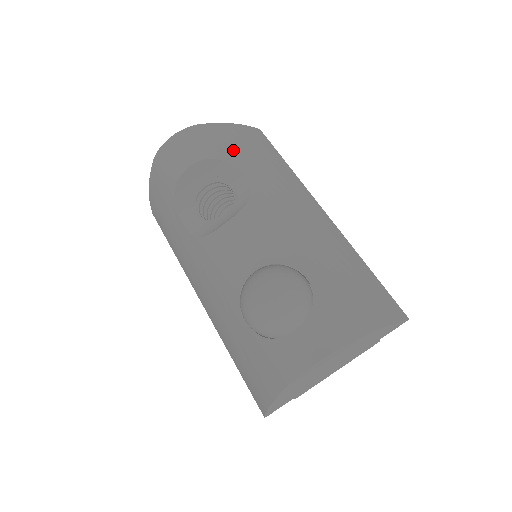
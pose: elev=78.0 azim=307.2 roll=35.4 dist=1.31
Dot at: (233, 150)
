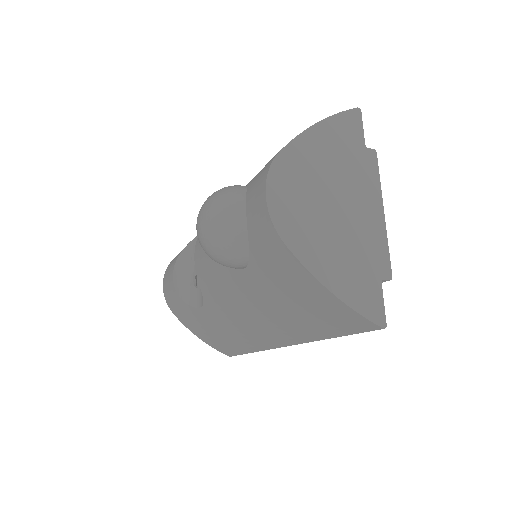
Dot at: occluded
